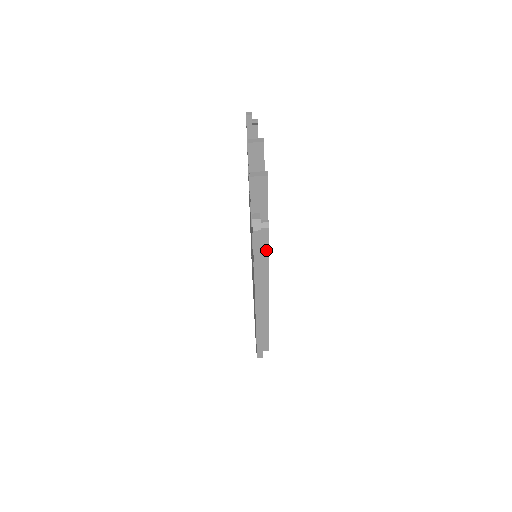
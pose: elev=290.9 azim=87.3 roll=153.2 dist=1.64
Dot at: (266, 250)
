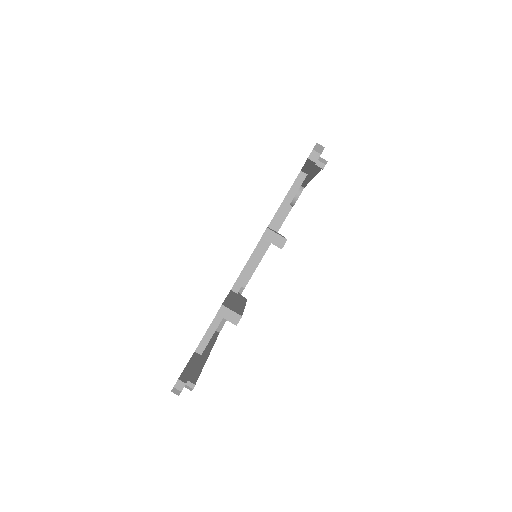
Dot at: occluded
